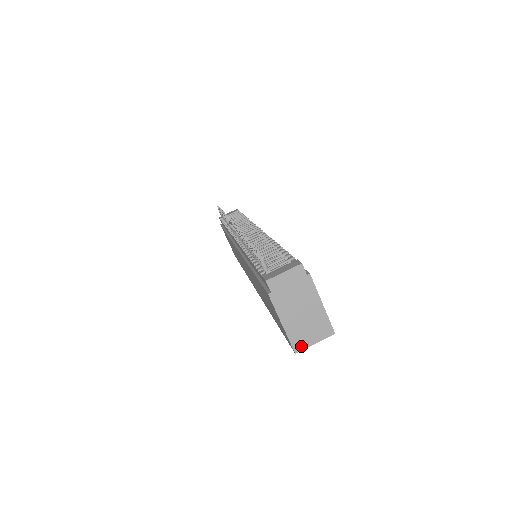
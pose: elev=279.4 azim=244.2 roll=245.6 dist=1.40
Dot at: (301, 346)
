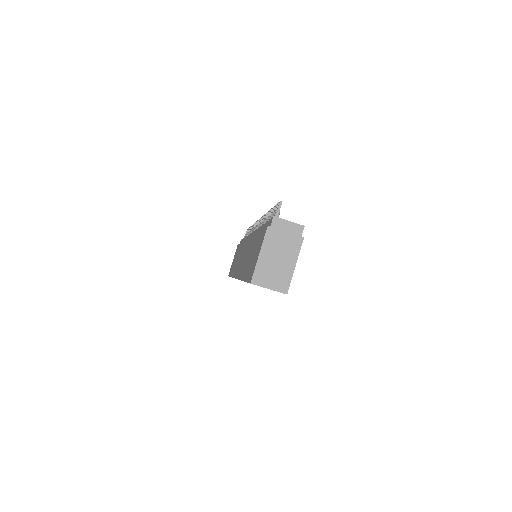
Dot at: (259, 282)
